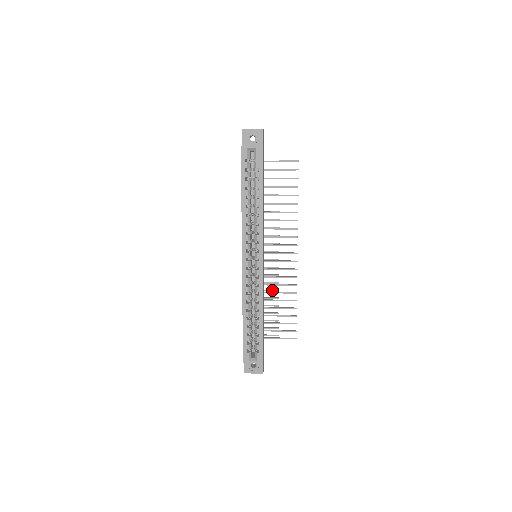
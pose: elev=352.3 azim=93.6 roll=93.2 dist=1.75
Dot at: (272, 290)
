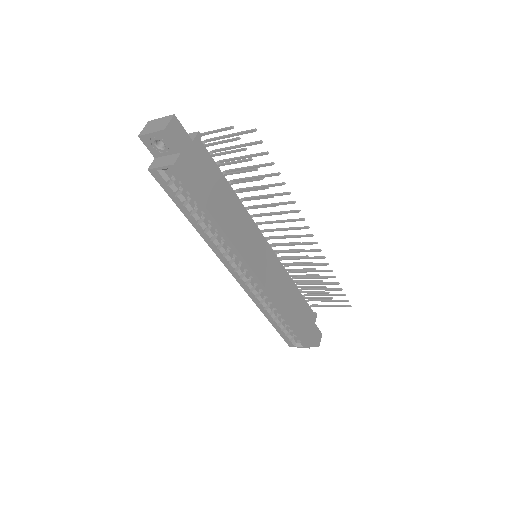
Dot at: (303, 263)
